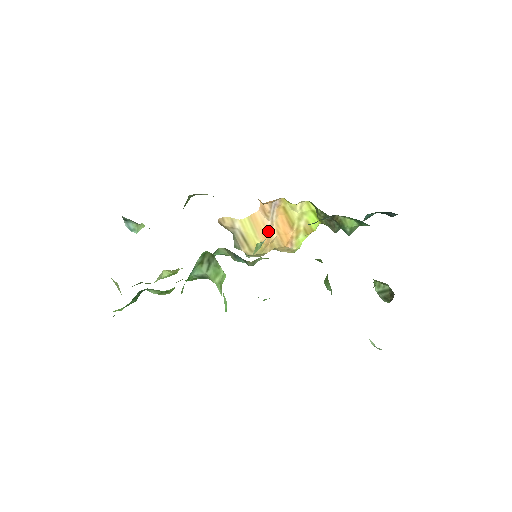
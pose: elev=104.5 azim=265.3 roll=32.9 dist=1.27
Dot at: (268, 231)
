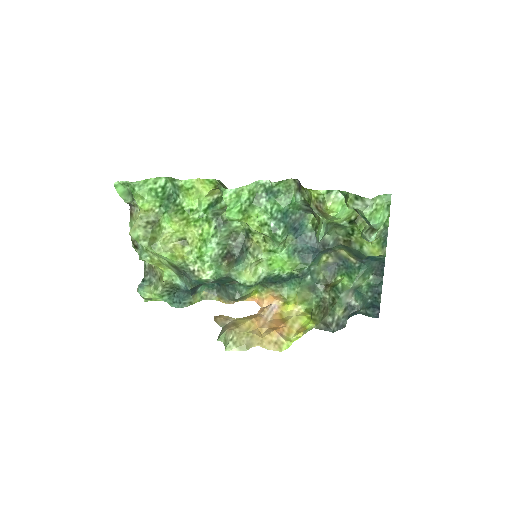
Dot at: (261, 319)
